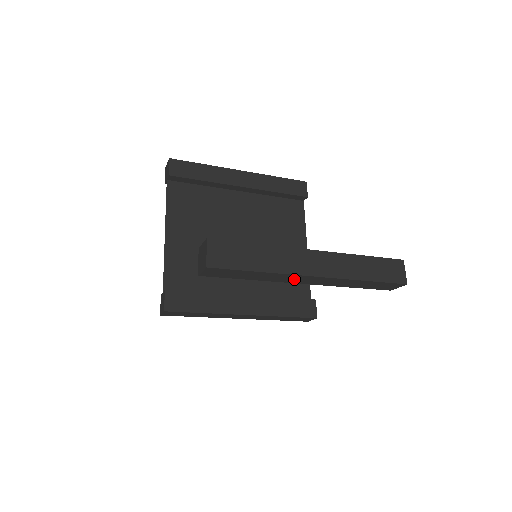
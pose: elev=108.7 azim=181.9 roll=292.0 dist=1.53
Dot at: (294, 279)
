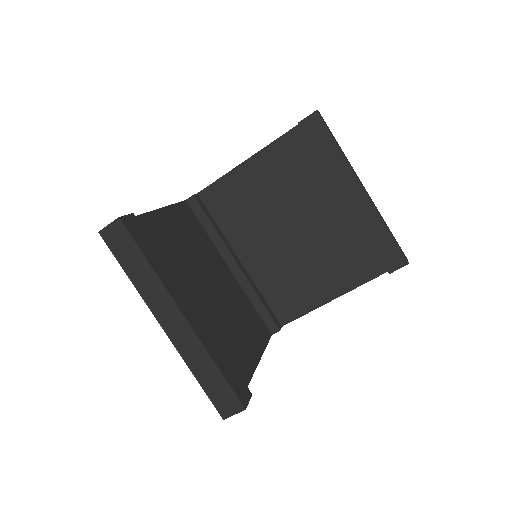
Dot at: occluded
